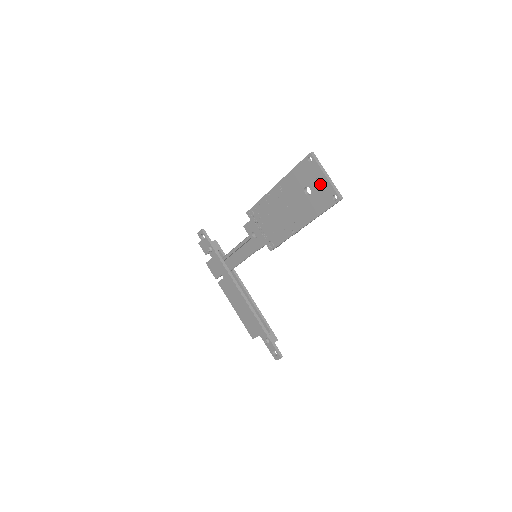
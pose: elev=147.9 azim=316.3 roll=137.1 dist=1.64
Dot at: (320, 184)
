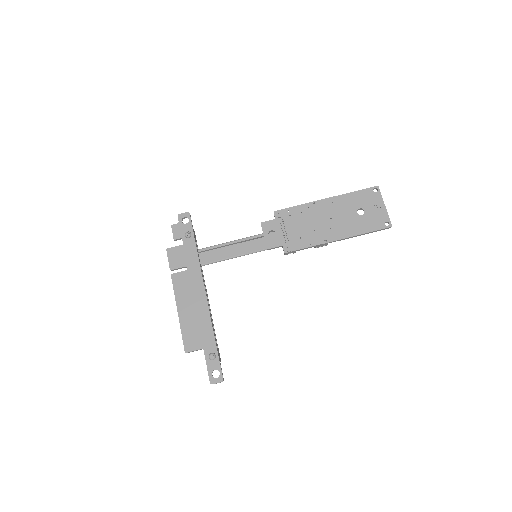
Dot at: (376, 210)
